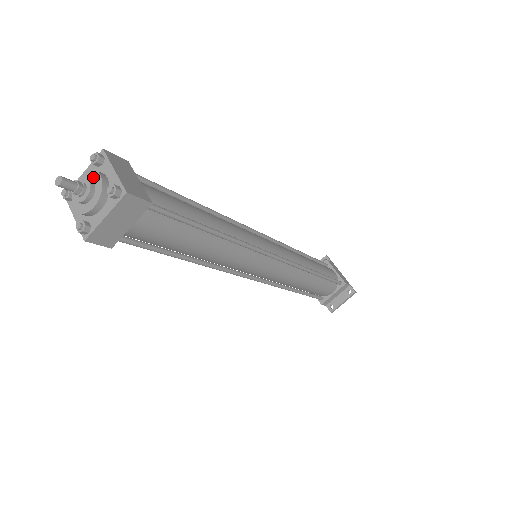
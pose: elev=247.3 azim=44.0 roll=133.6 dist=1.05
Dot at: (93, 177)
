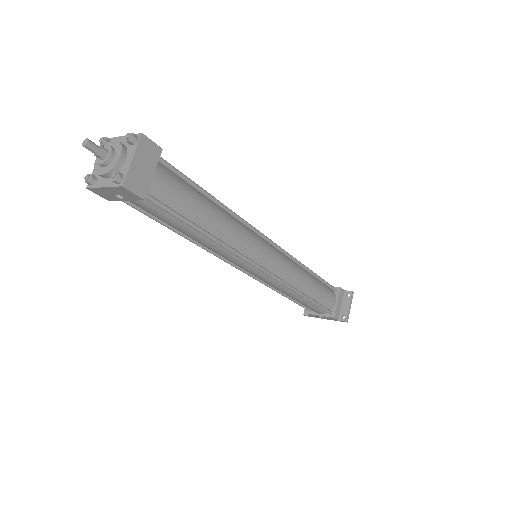
Dot at: (108, 147)
